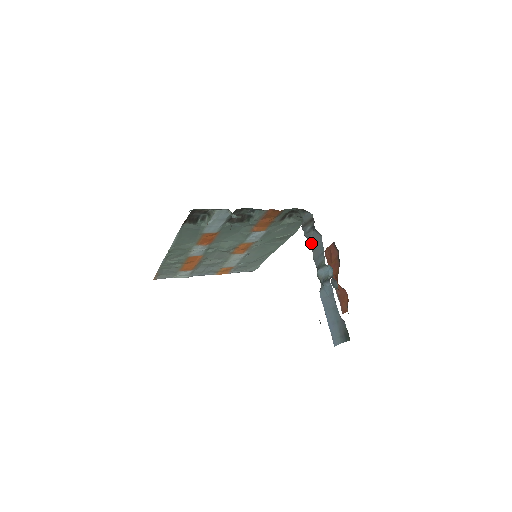
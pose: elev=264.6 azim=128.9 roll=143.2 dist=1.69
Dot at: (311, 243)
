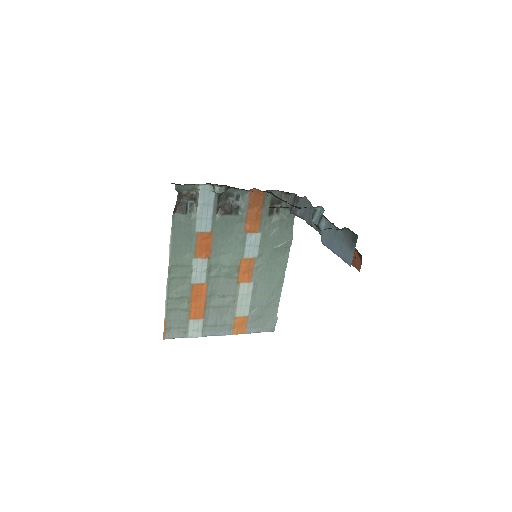
Dot at: (301, 214)
